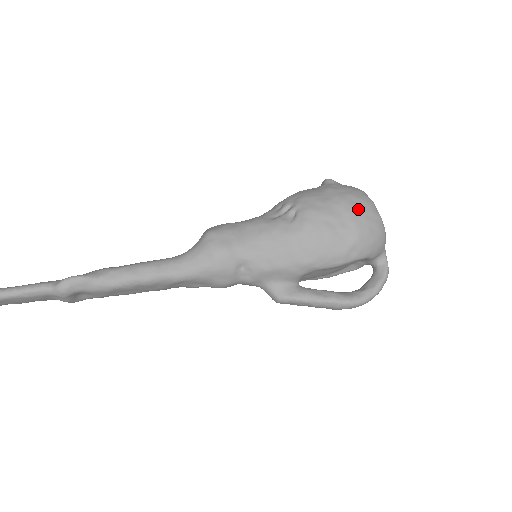
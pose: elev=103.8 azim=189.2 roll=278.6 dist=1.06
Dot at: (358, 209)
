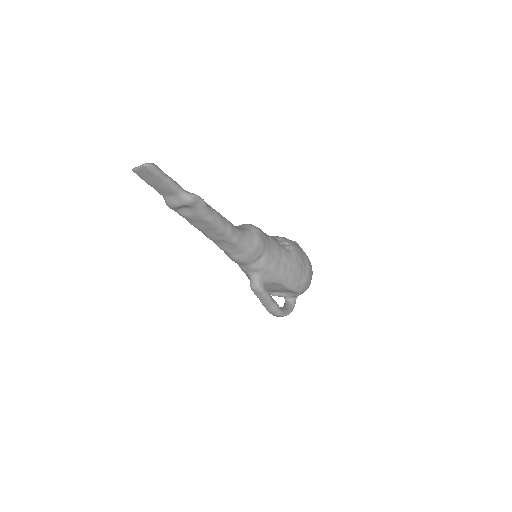
Dot at: (311, 268)
